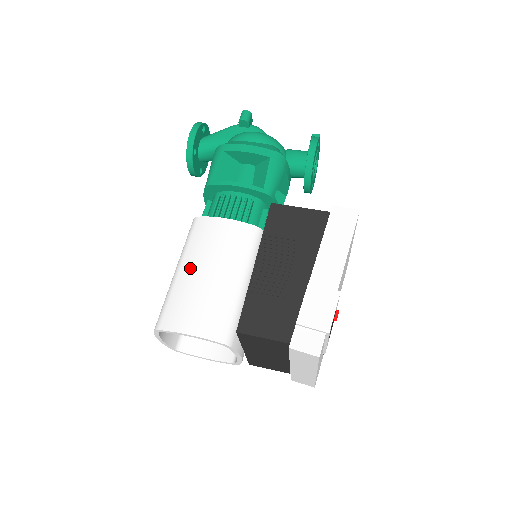
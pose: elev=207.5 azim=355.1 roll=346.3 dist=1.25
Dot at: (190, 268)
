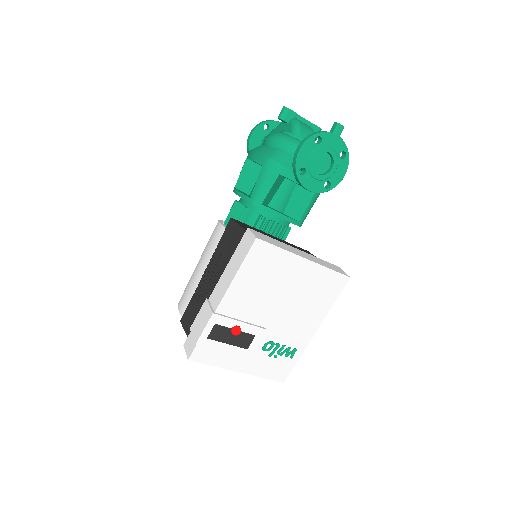
Dot at: (199, 263)
